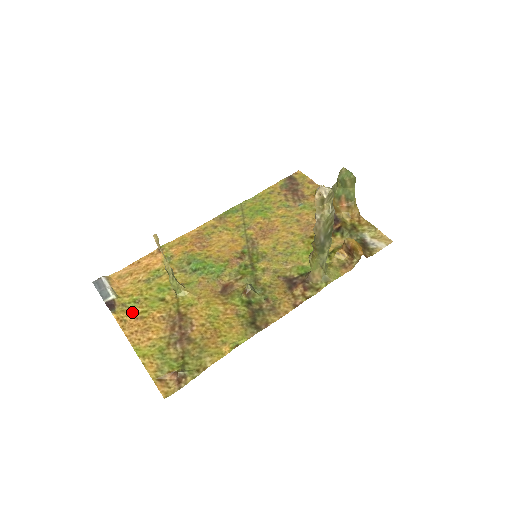
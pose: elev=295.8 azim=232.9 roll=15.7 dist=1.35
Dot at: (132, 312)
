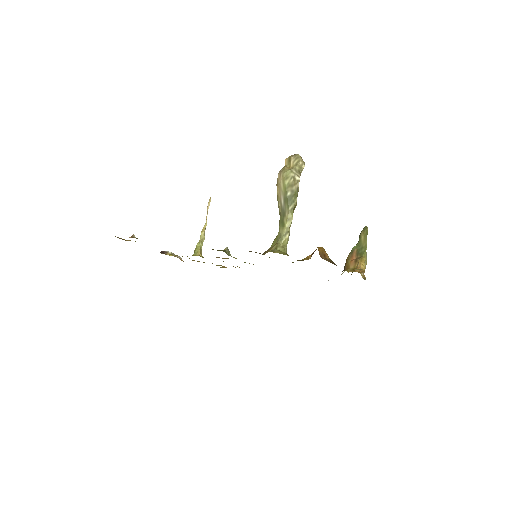
Dot at: occluded
